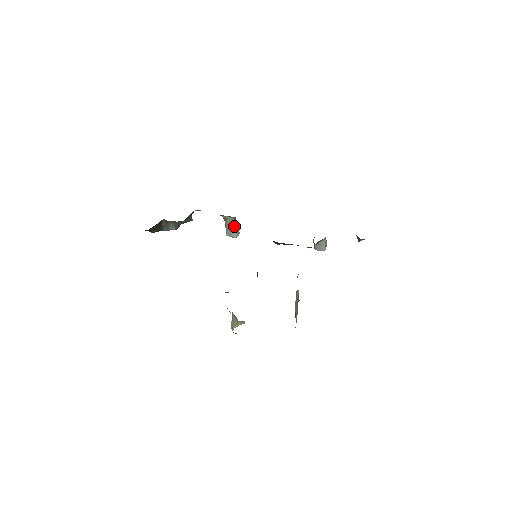
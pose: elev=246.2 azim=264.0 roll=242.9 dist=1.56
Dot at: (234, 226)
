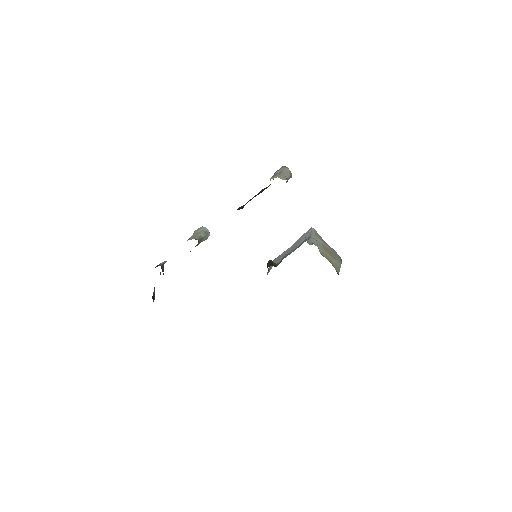
Dot at: (201, 239)
